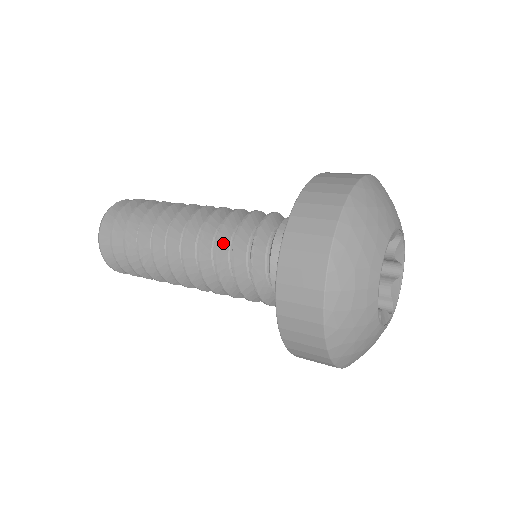
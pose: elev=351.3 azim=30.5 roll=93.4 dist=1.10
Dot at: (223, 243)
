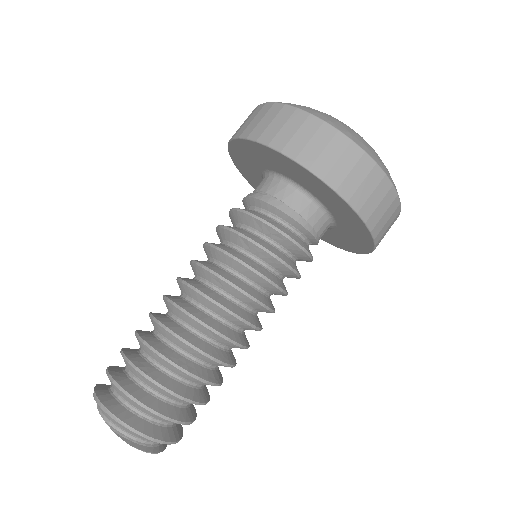
Dot at: (222, 247)
